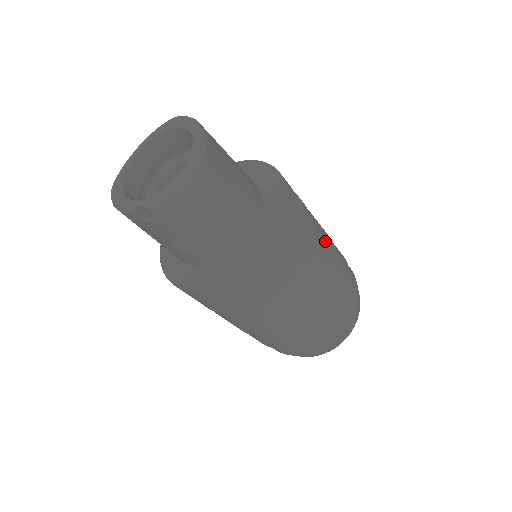
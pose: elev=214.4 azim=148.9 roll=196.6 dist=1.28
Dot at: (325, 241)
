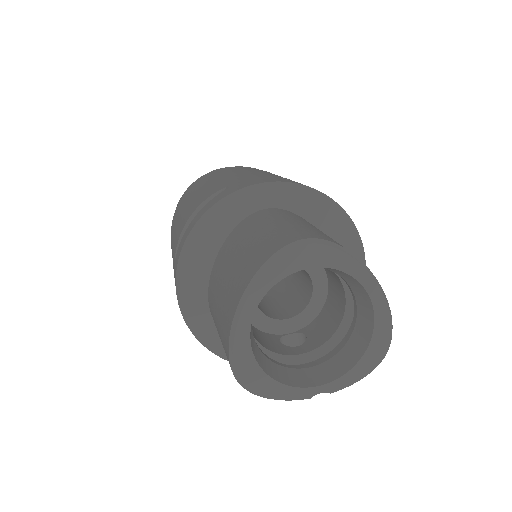
Dot at: occluded
